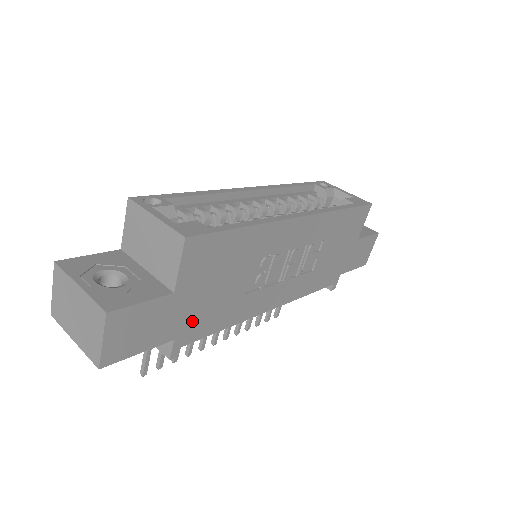
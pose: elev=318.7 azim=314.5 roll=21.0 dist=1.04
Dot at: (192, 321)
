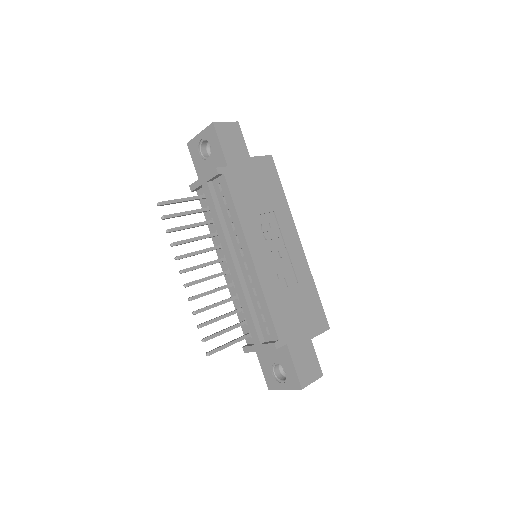
Dot at: (238, 176)
